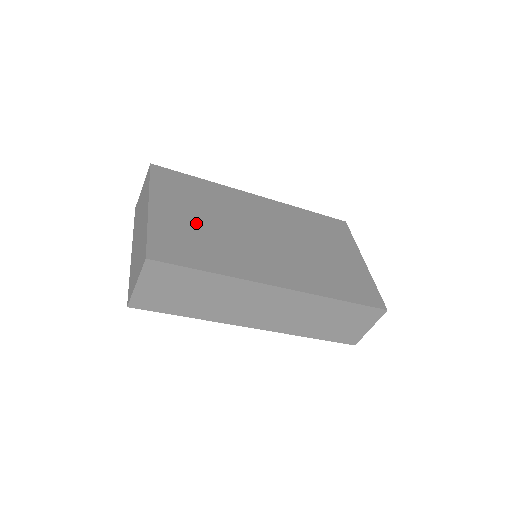
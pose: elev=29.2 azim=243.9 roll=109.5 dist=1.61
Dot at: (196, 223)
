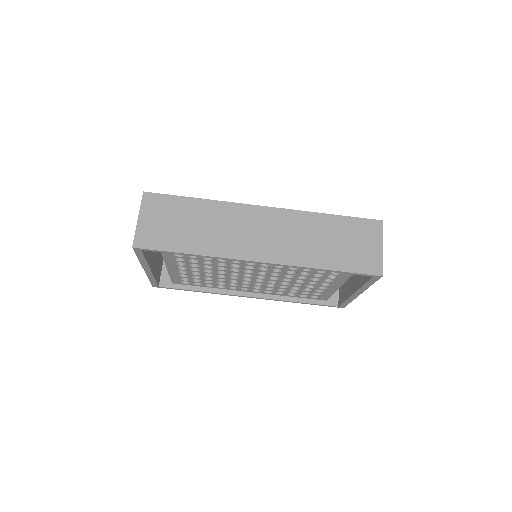
Dot at: occluded
